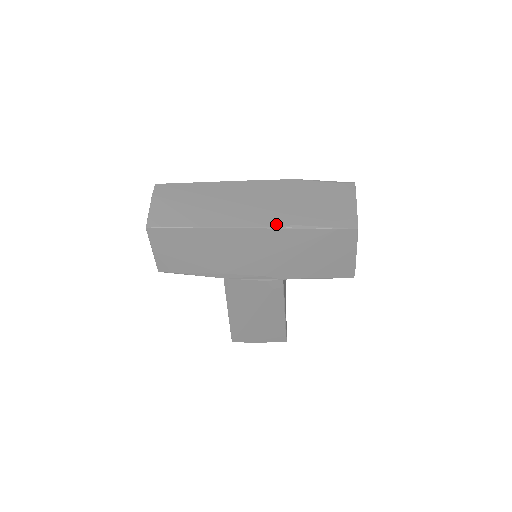
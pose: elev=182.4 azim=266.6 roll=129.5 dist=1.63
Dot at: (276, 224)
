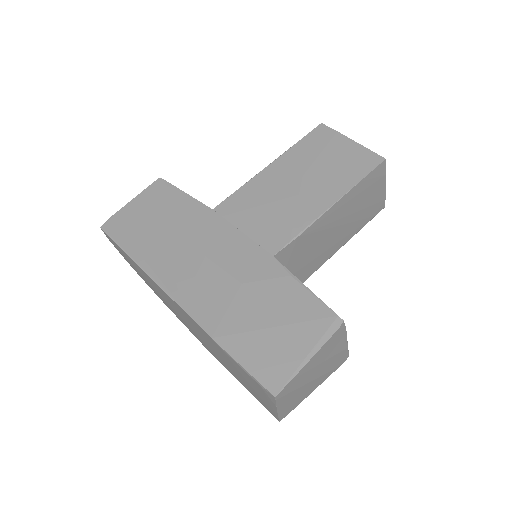
Dot at: occluded
